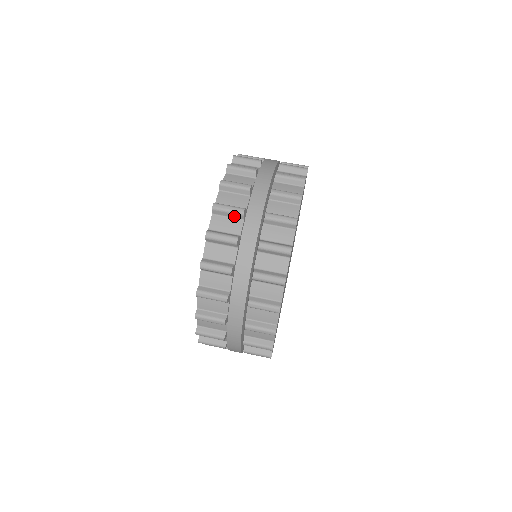
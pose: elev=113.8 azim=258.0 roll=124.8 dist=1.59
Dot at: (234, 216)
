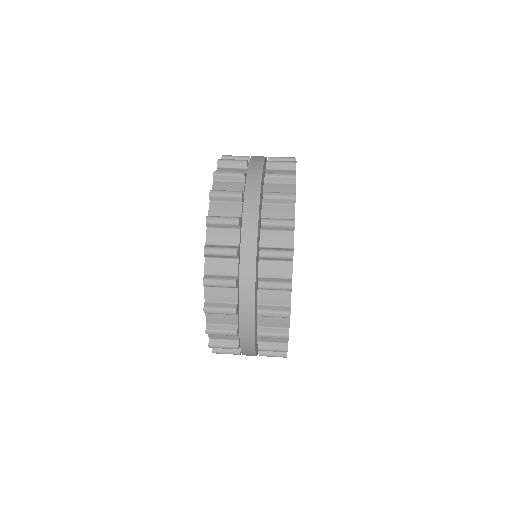
Dot at: occluded
